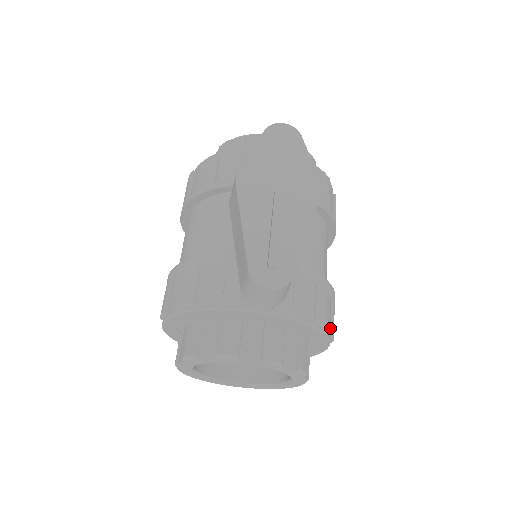
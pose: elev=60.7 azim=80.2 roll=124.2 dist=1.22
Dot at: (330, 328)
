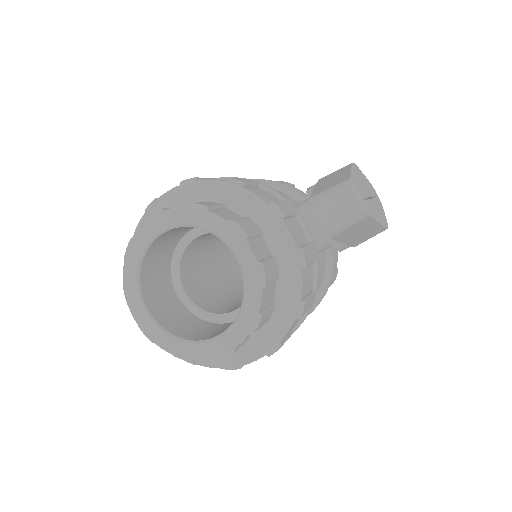
Dot at: occluded
